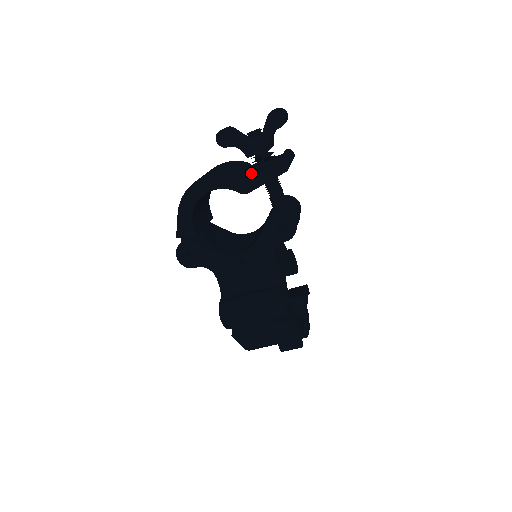
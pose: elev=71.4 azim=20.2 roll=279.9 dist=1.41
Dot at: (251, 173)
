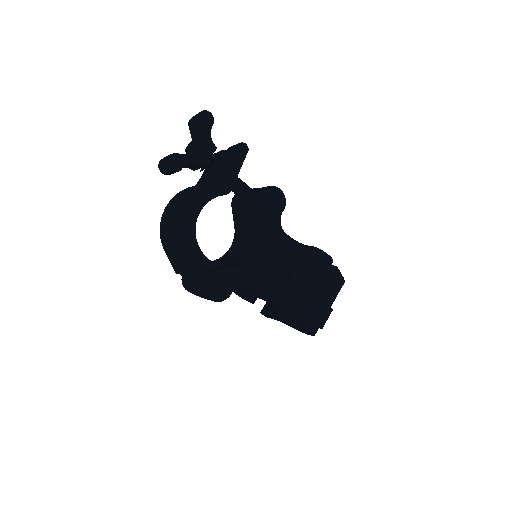
Dot at: (221, 173)
